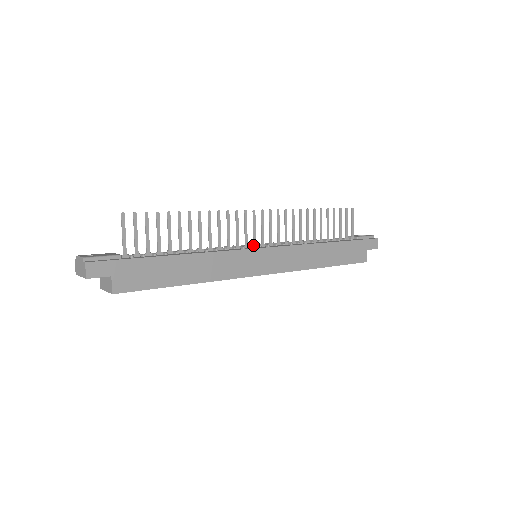
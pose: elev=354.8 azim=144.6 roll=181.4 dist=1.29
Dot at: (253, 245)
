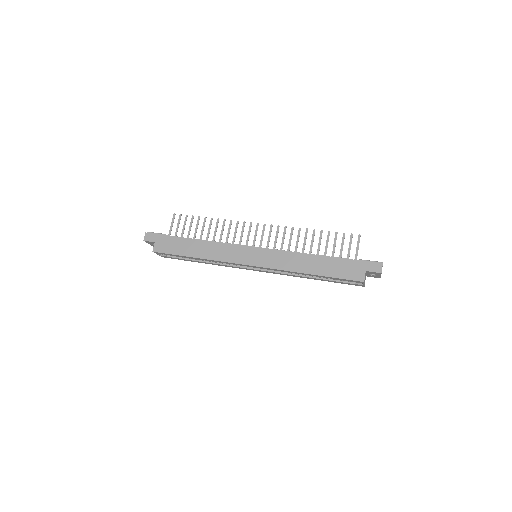
Dot at: occluded
